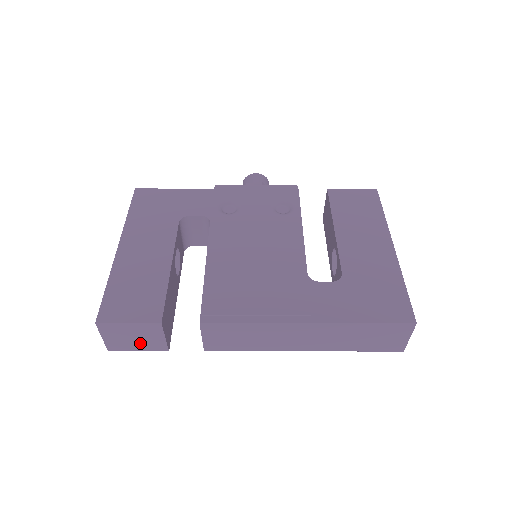
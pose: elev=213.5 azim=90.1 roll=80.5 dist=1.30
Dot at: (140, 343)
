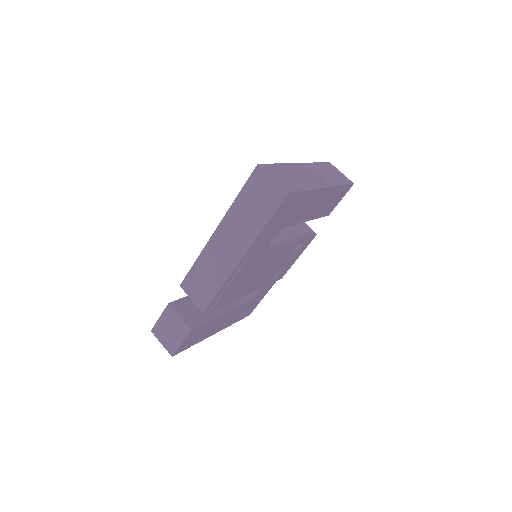
Dot at: (176, 334)
